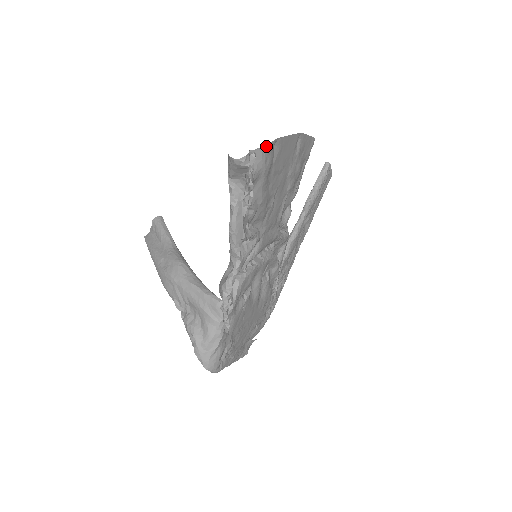
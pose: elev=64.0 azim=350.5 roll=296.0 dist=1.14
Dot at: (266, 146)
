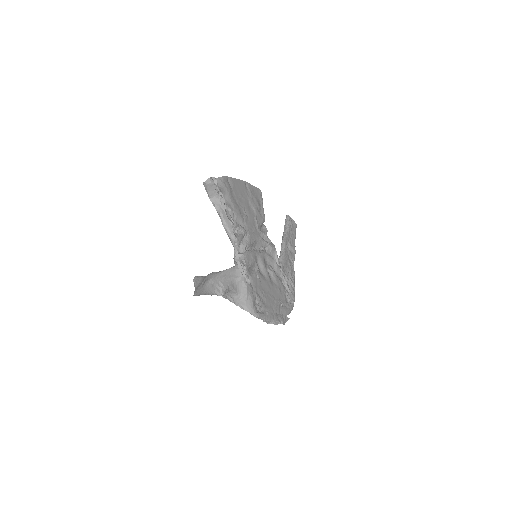
Dot at: (221, 178)
